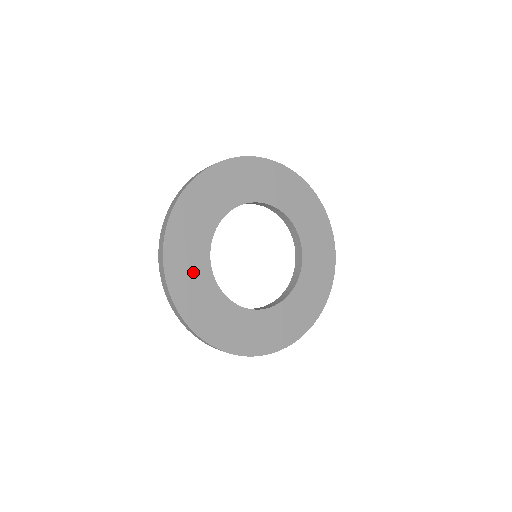
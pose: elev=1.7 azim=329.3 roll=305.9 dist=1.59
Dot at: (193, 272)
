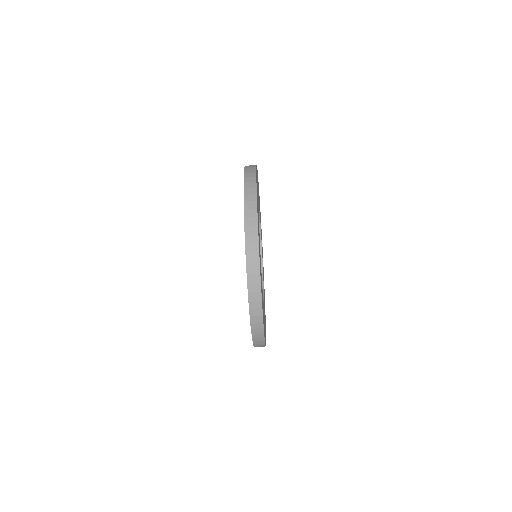
Dot at: occluded
